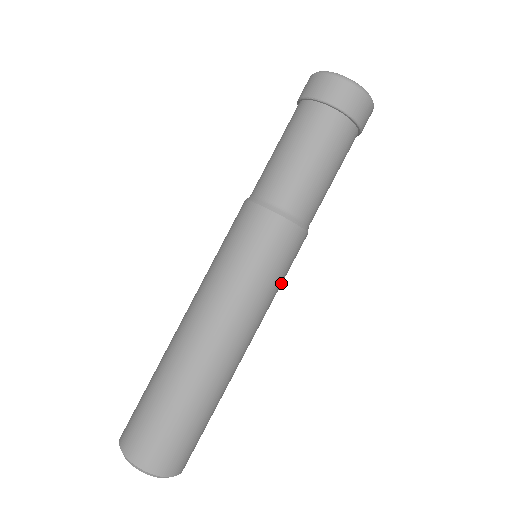
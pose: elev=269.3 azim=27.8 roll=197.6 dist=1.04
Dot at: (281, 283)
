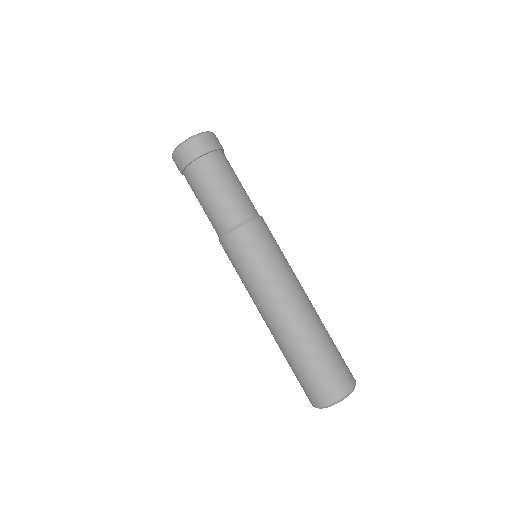
Dot at: occluded
